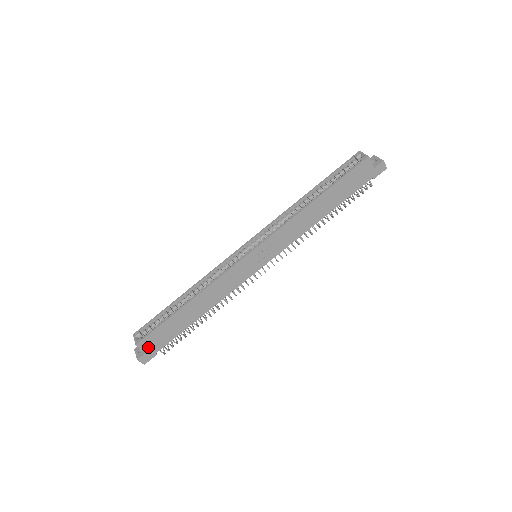
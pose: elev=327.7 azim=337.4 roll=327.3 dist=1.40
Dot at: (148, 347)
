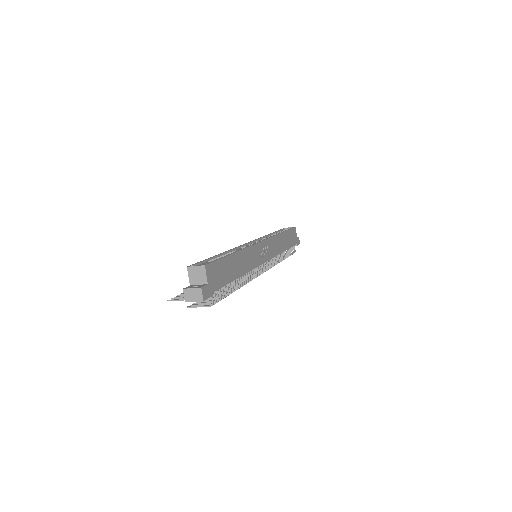
Dot at: (210, 278)
